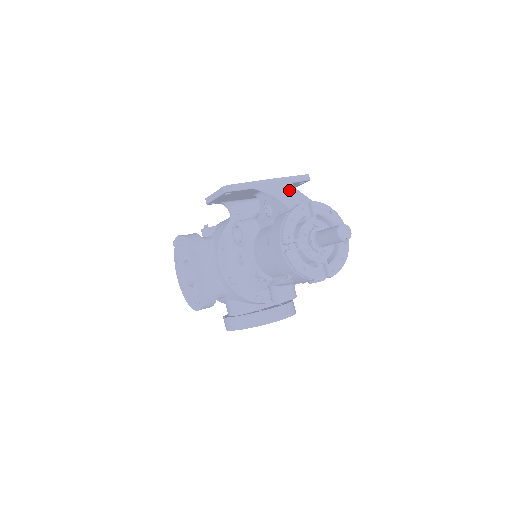
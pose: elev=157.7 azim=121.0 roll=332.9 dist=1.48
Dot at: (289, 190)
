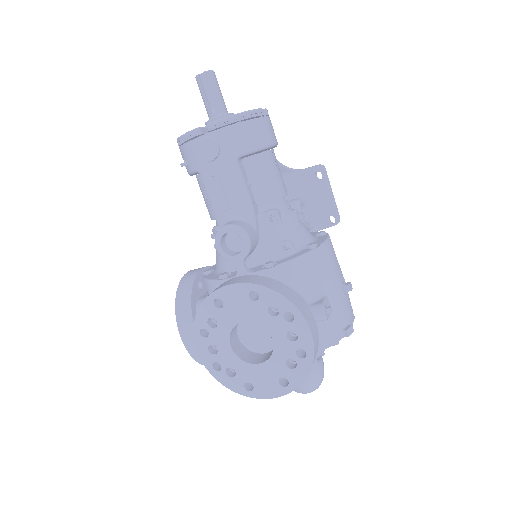
Dot at: occluded
